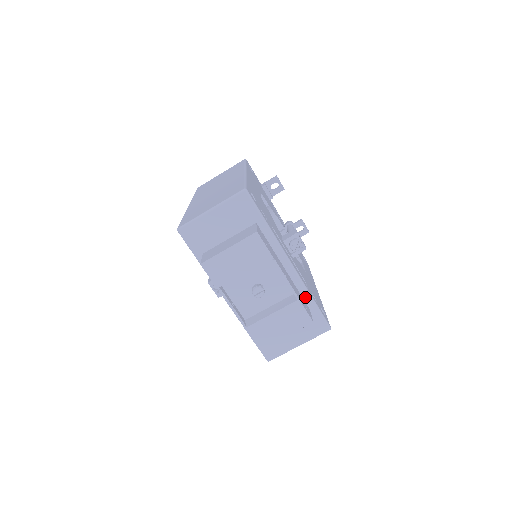
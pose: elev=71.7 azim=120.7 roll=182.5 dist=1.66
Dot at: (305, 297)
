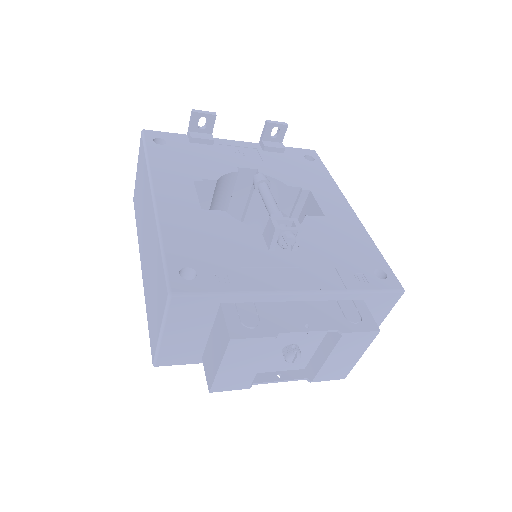
Dot at: (348, 298)
